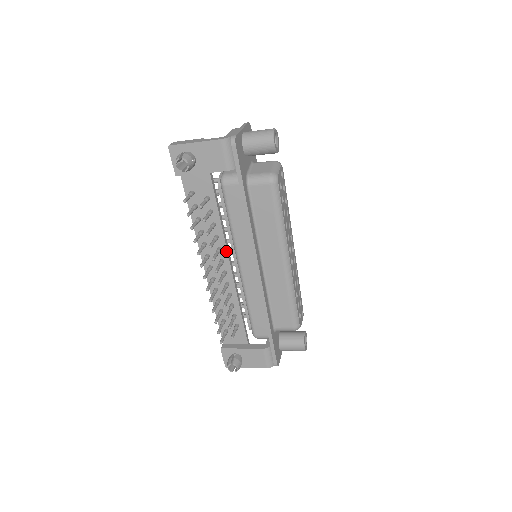
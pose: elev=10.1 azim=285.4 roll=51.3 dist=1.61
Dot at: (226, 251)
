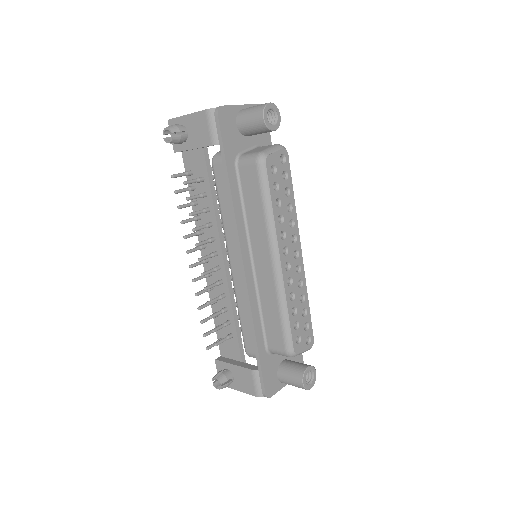
Dot at: (219, 242)
